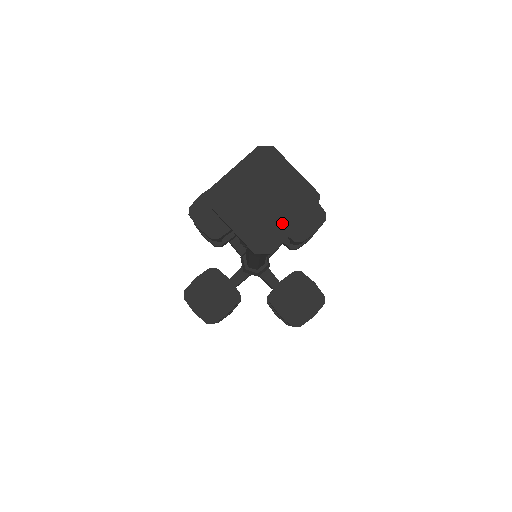
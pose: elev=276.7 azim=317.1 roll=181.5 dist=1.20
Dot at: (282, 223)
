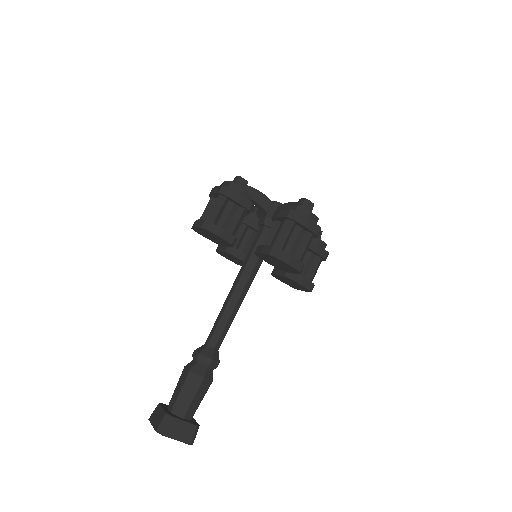
Dot at: occluded
